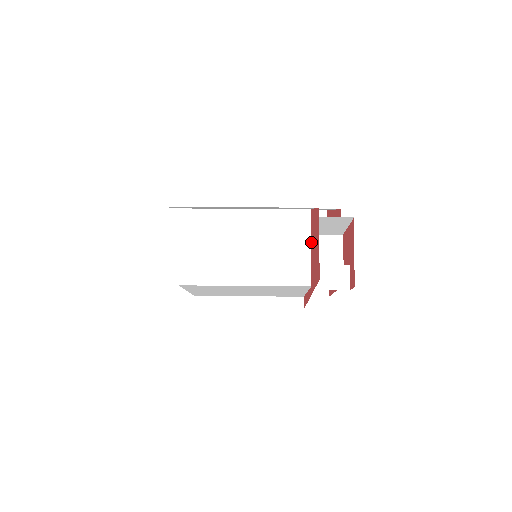
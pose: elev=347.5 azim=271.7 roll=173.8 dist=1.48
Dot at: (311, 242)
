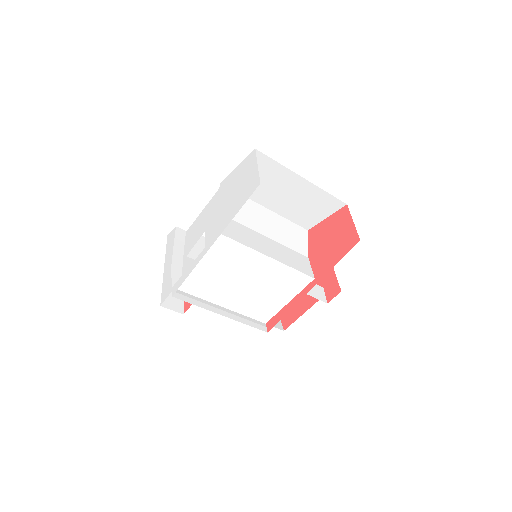
Dot at: (312, 249)
